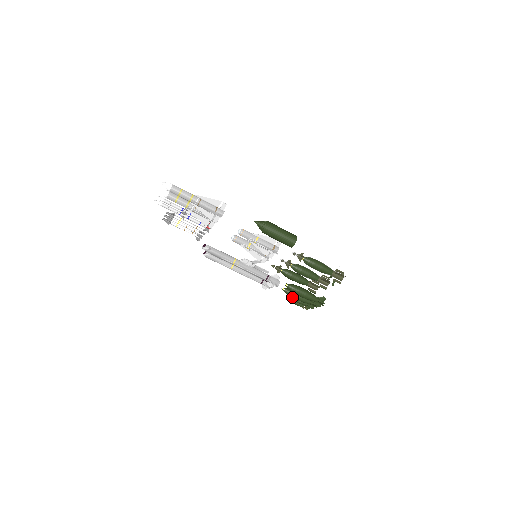
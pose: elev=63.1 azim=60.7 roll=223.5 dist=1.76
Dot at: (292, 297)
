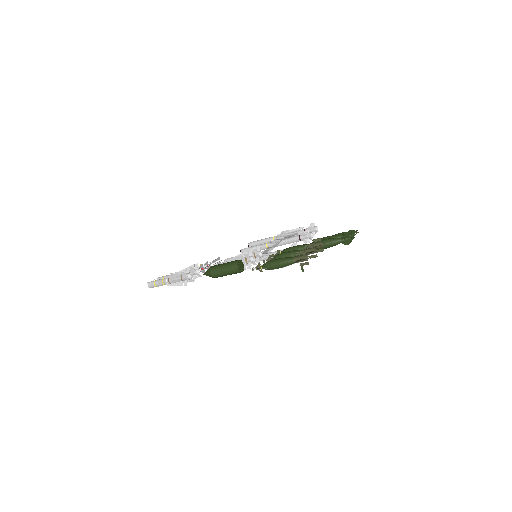
Dot at: occluded
